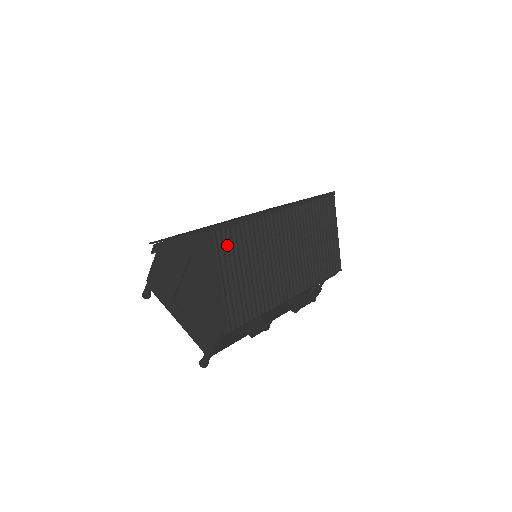
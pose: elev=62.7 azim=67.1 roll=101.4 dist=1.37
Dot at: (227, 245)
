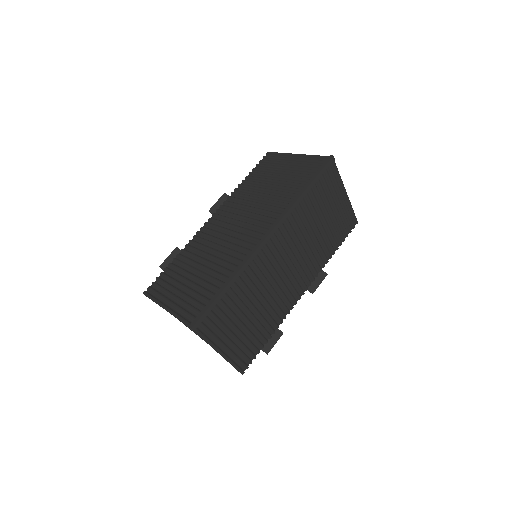
Dot at: (214, 326)
